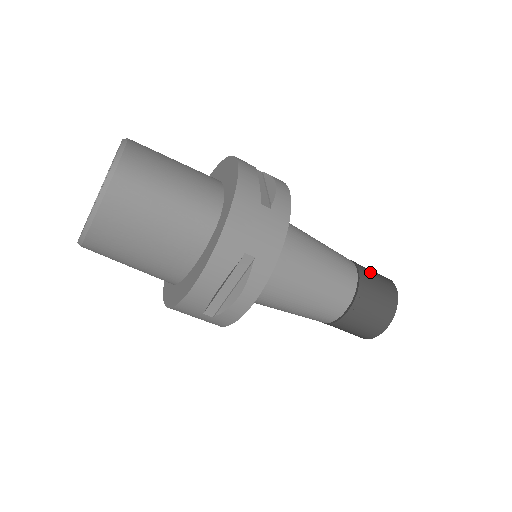
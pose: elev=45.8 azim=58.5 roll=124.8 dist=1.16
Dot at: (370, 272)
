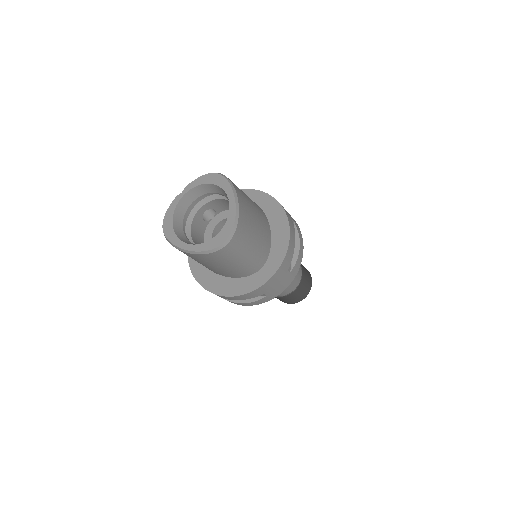
Dot at: (306, 276)
